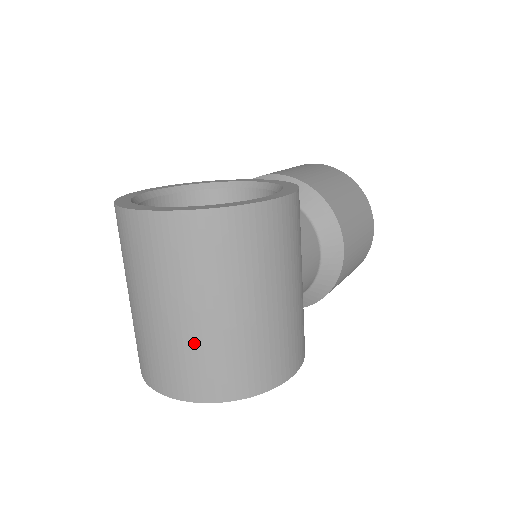
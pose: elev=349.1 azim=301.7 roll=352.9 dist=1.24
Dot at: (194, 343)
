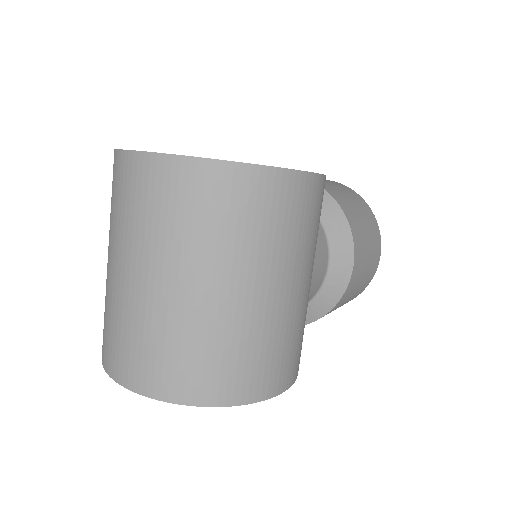
Dot at: (180, 325)
